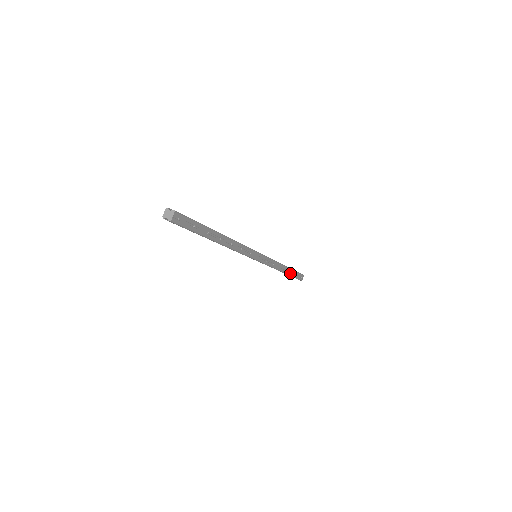
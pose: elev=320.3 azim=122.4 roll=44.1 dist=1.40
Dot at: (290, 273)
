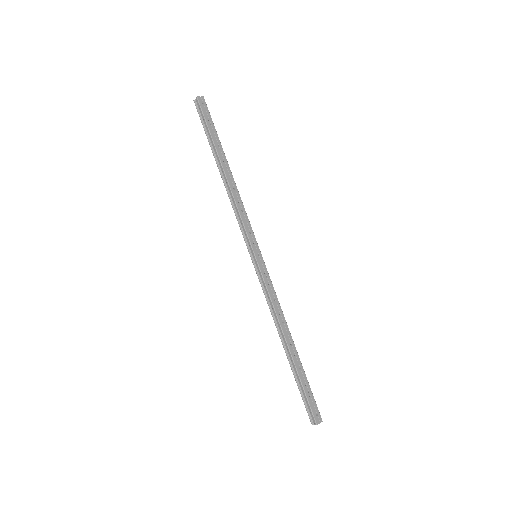
Dot at: (297, 365)
